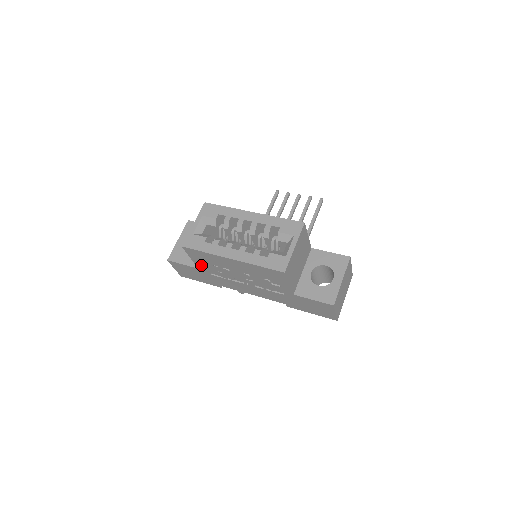
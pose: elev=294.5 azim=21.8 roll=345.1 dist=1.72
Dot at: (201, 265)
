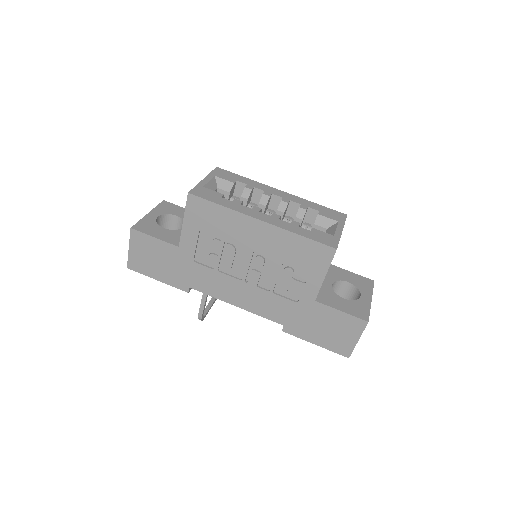
Dot at: (191, 238)
